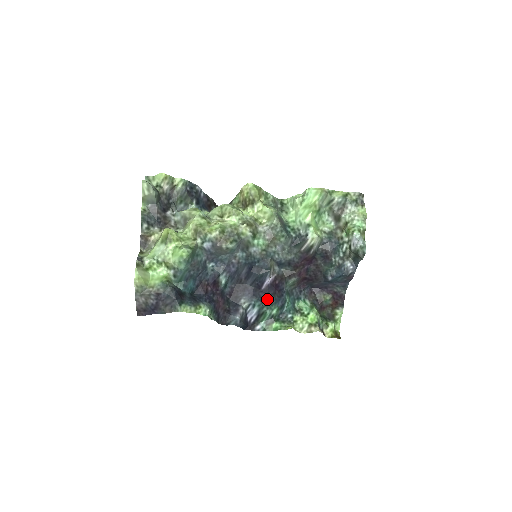
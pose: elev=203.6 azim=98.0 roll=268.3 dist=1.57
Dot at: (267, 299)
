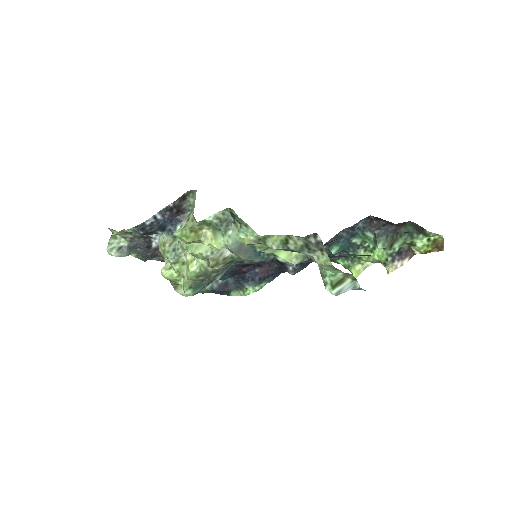
Dot at: occluded
